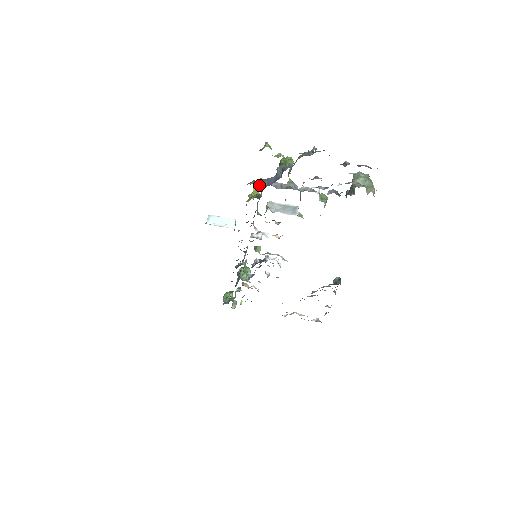
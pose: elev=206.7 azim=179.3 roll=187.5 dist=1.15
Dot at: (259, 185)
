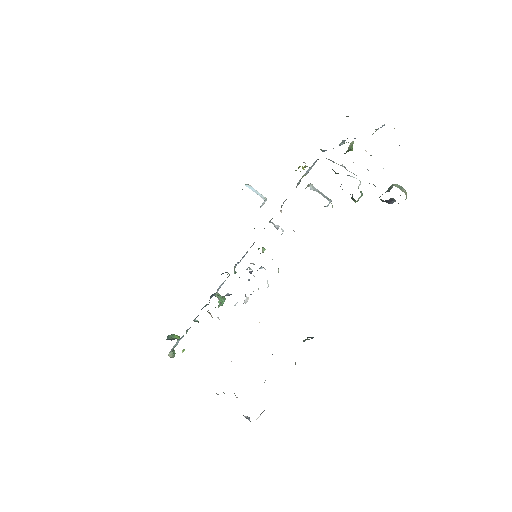
Dot at: occluded
